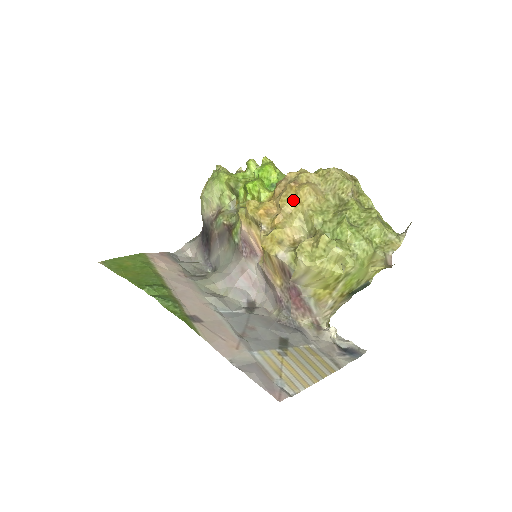
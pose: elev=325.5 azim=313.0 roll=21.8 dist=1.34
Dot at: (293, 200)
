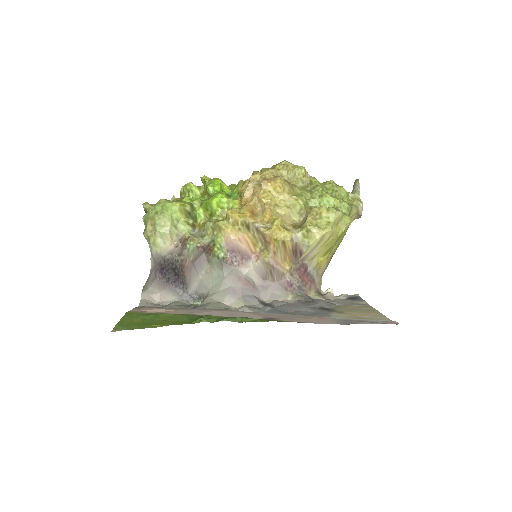
Dot at: (273, 194)
